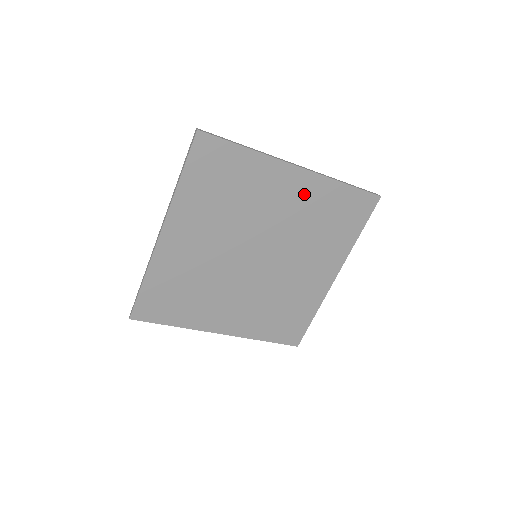
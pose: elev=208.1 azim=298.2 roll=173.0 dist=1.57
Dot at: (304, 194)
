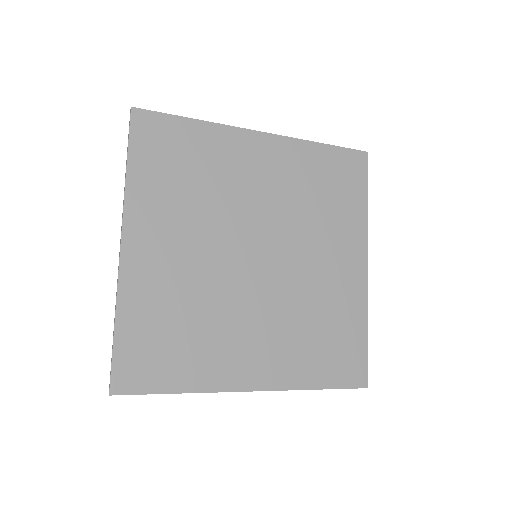
Dot at: (281, 163)
